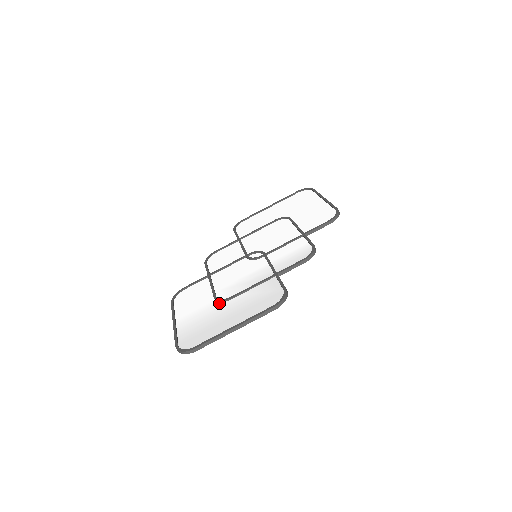
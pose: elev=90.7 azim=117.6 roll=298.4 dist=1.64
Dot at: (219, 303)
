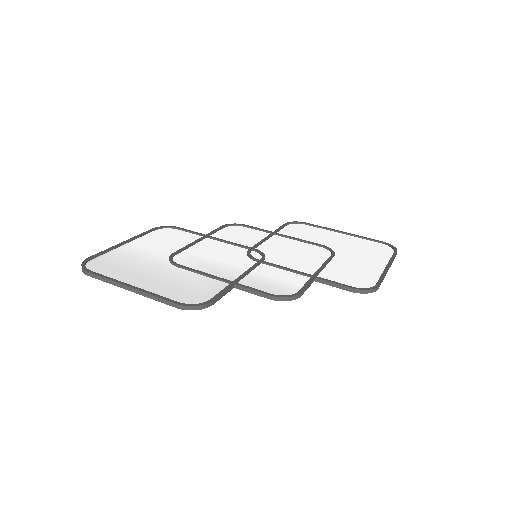
Dot at: (167, 260)
